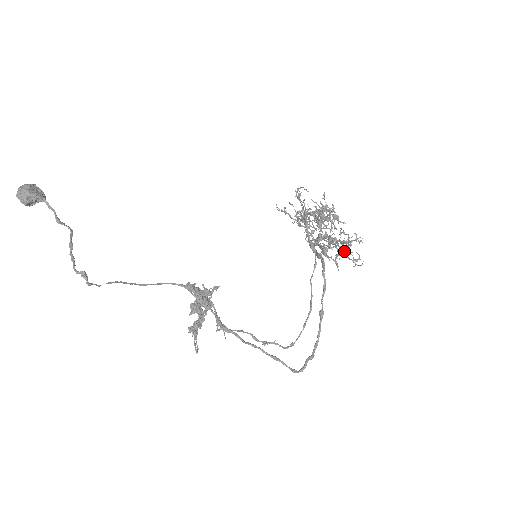
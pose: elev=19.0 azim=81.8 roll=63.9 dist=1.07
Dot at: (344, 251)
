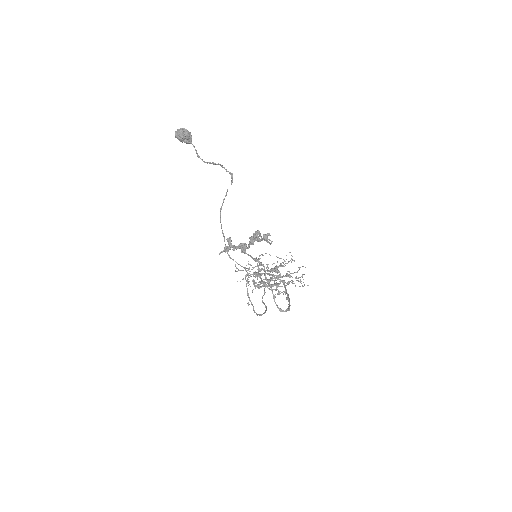
Dot at: (283, 291)
